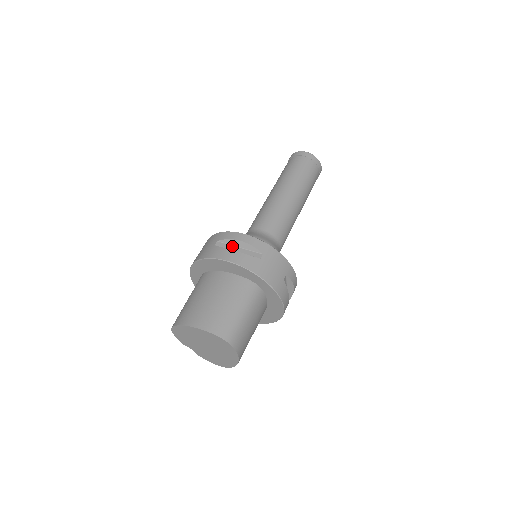
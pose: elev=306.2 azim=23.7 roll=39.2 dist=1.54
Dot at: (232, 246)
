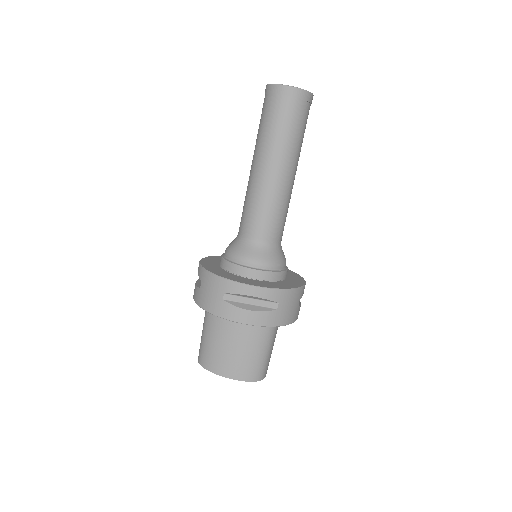
Dot at: (243, 298)
